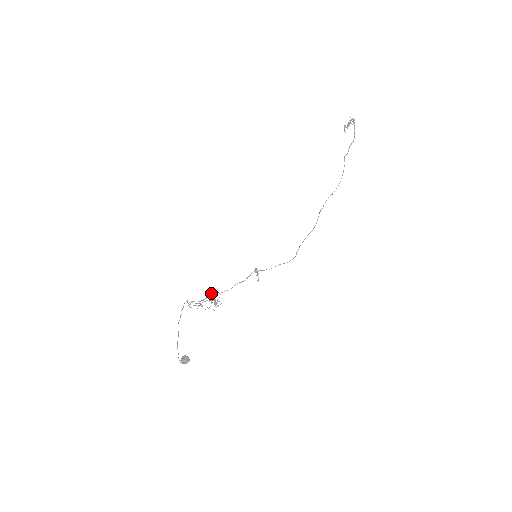
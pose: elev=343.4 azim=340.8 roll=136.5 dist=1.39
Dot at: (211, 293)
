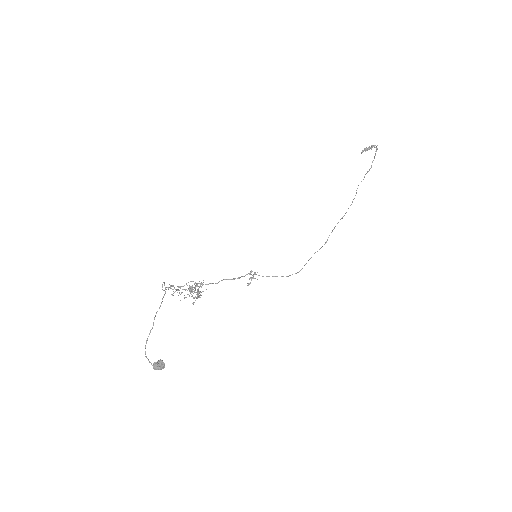
Dot at: occluded
